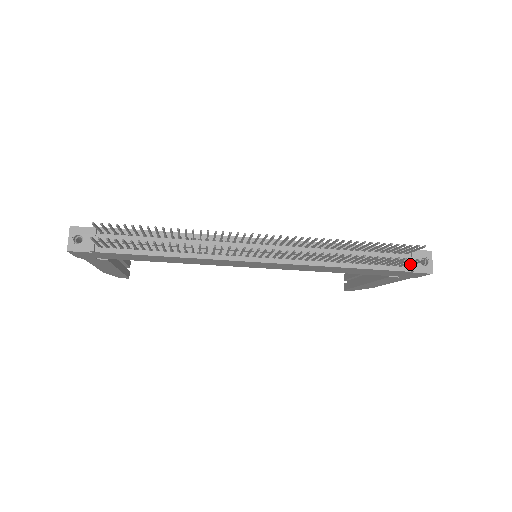
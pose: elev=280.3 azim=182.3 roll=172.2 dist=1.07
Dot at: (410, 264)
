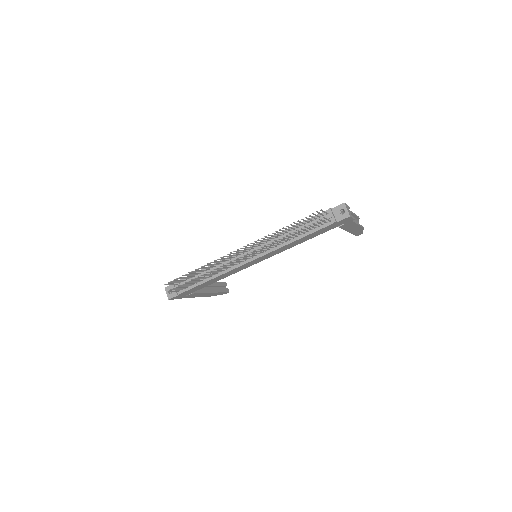
Dot at: (328, 220)
